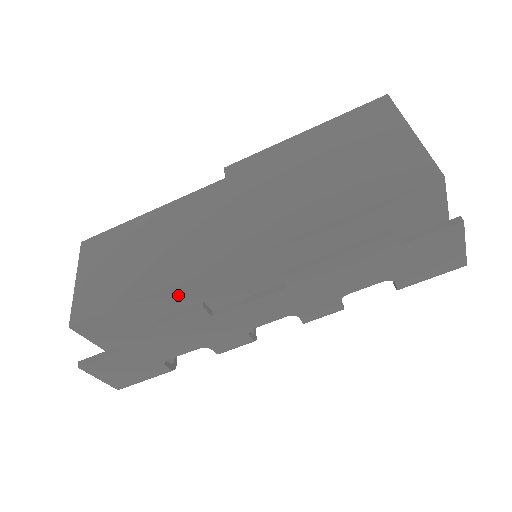
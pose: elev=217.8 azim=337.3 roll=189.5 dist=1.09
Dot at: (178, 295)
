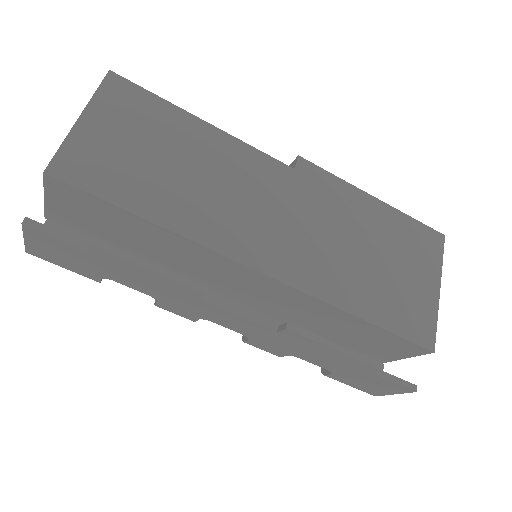
Dot at: (179, 244)
